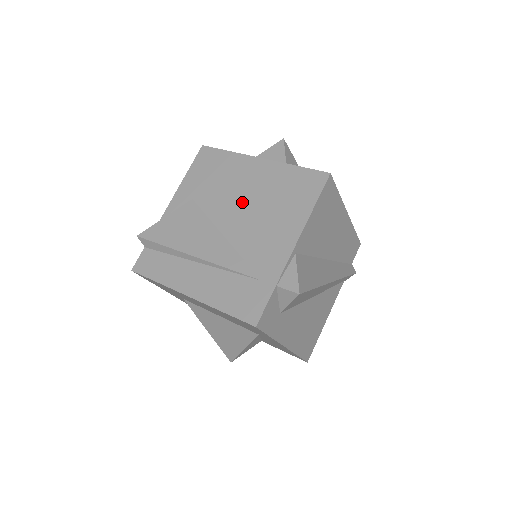
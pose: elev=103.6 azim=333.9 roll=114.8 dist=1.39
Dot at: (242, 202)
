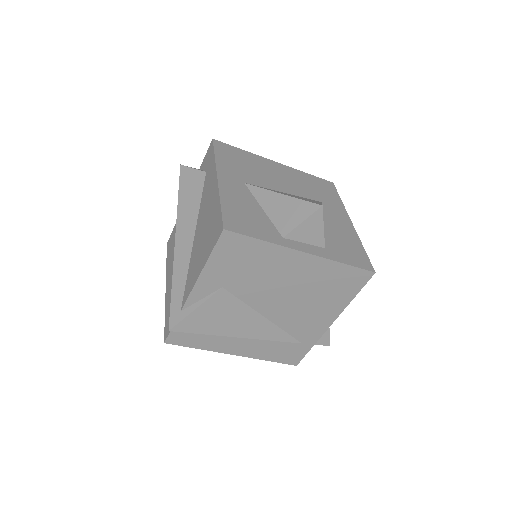
Dot at: (283, 292)
